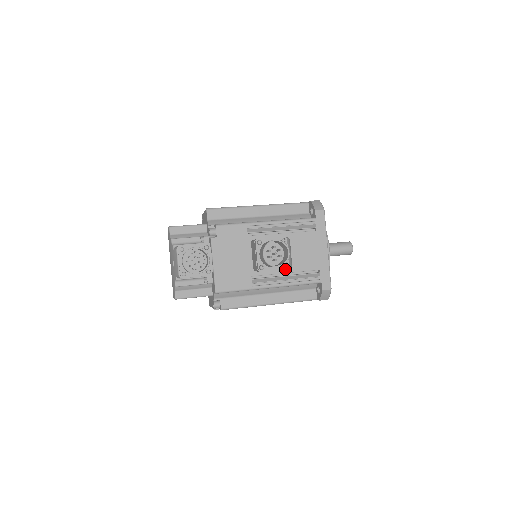
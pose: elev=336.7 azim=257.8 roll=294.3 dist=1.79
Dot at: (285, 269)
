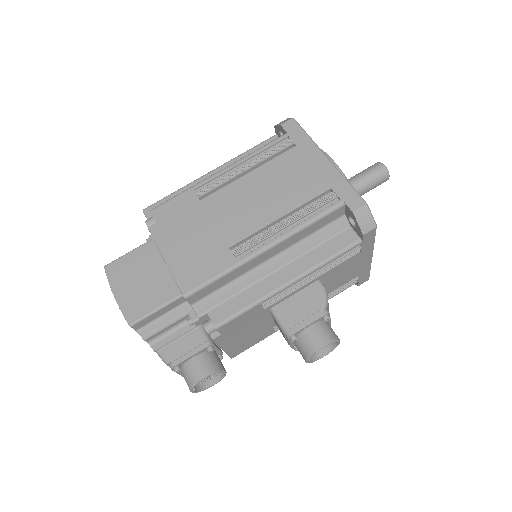
Dot at: occluded
